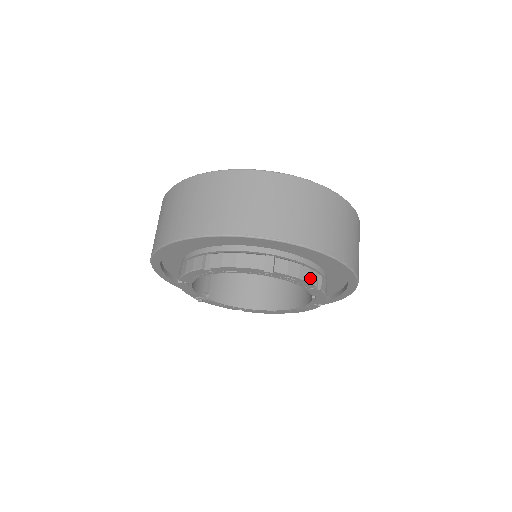
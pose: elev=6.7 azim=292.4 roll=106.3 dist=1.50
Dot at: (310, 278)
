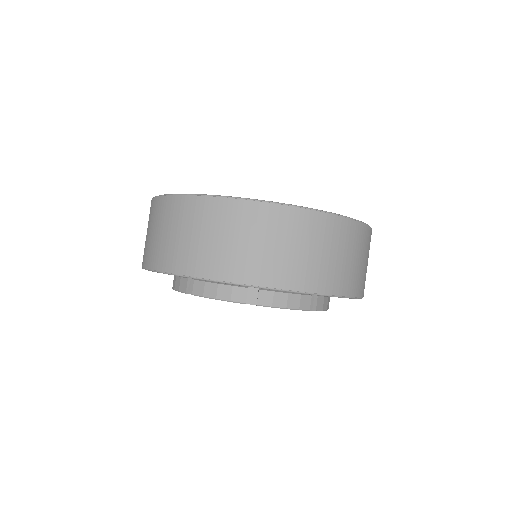
Dot at: (300, 305)
